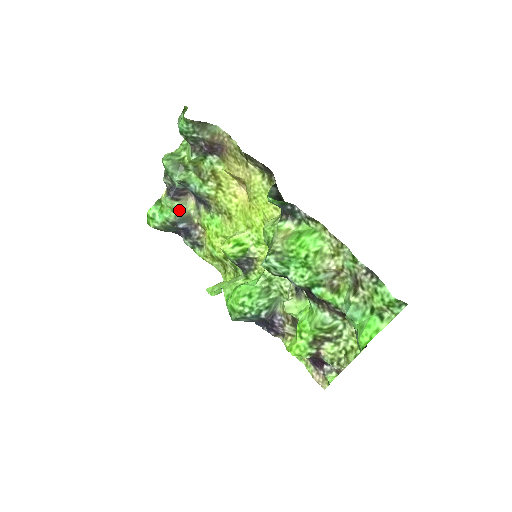
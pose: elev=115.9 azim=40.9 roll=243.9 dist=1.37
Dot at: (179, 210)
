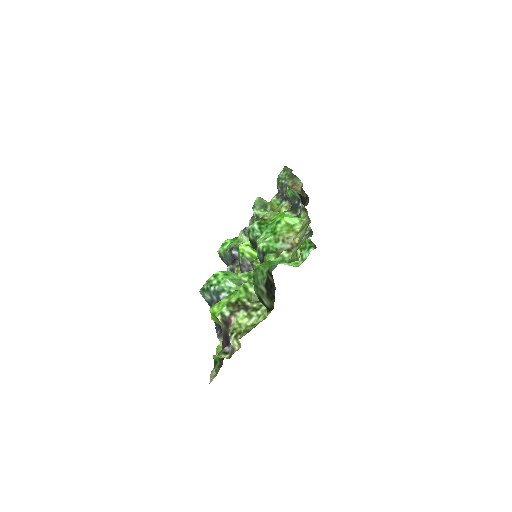
Dot at: occluded
